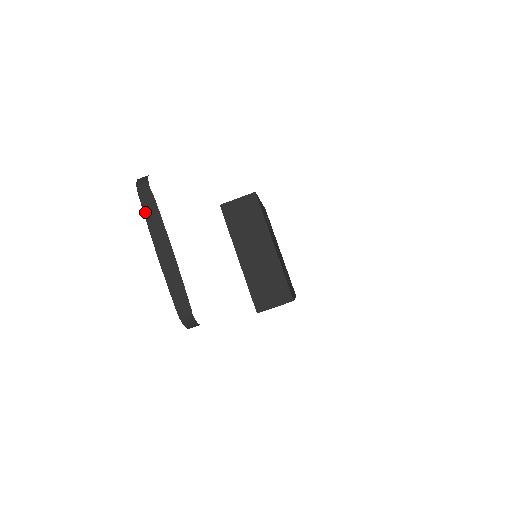
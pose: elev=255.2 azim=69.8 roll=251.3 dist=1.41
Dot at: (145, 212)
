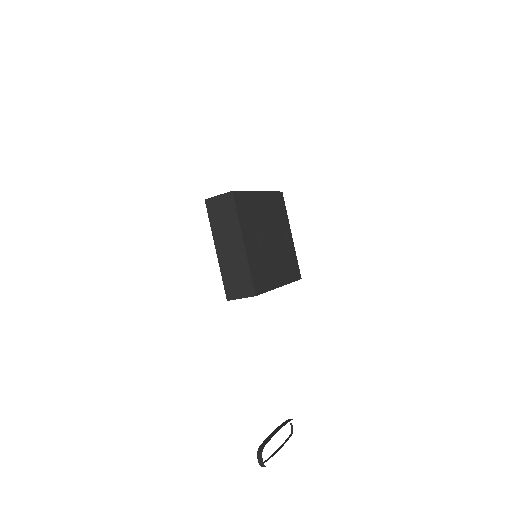
Dot at: occluded
